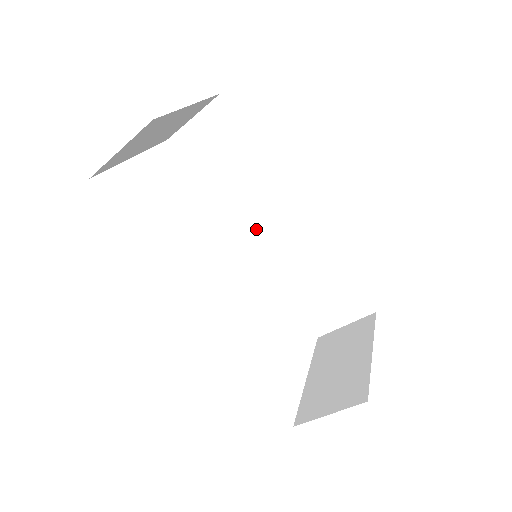
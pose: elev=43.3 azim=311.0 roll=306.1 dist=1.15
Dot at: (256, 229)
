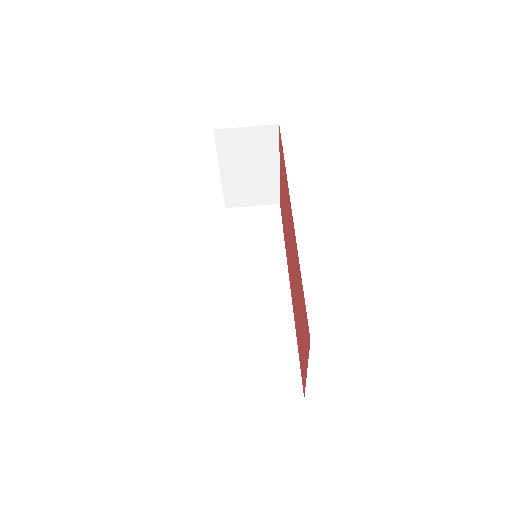
Dot at: (244, 284)
